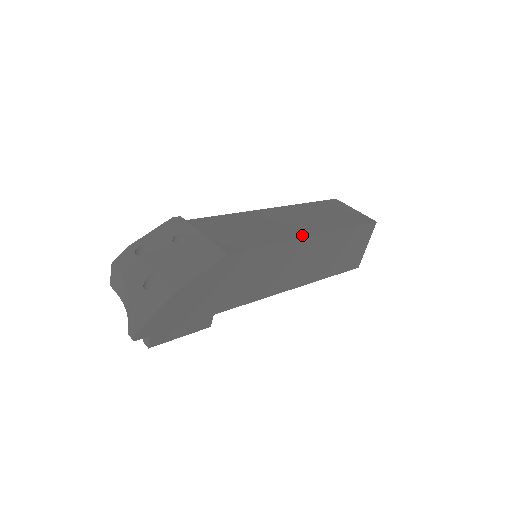
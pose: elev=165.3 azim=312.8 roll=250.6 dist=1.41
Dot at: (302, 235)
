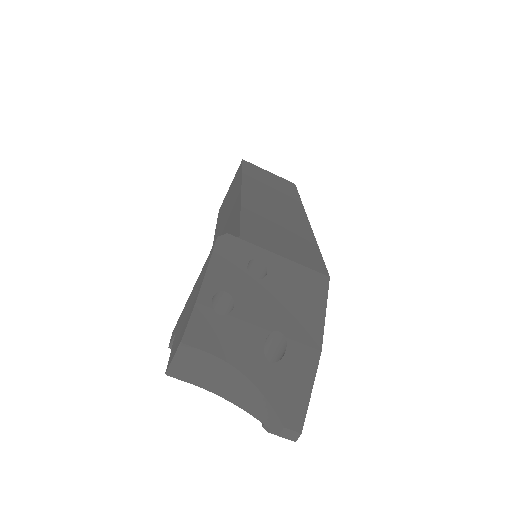
Dot at: (305, 221)
